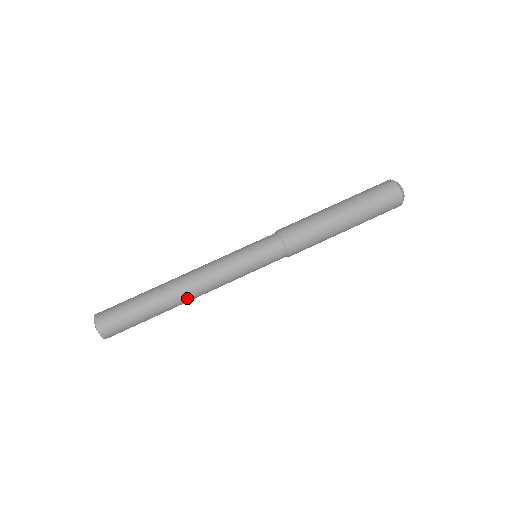
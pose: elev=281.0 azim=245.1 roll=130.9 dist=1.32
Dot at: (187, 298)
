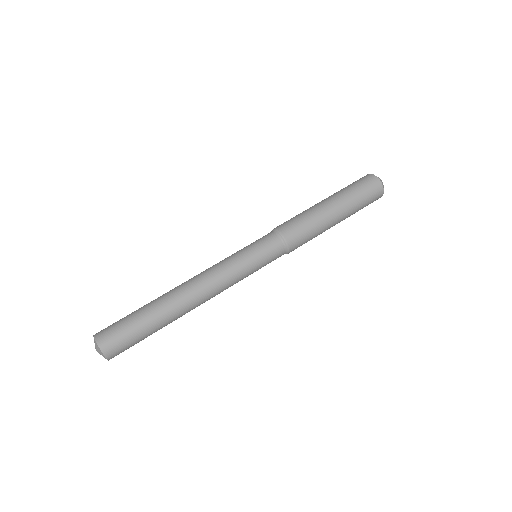
Dot at: (194, 308)
